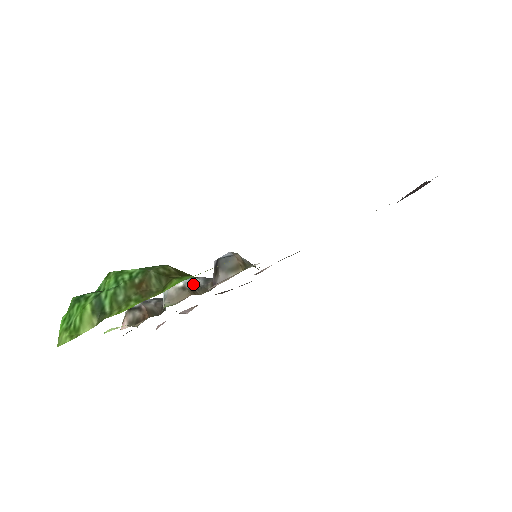
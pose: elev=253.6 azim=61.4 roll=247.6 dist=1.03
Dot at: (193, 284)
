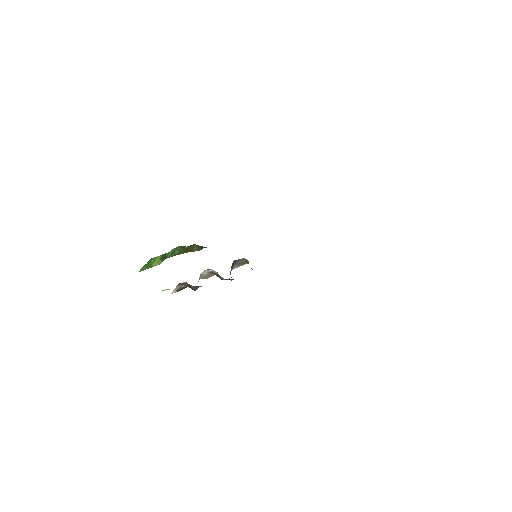
Dot at: (218, 274)
